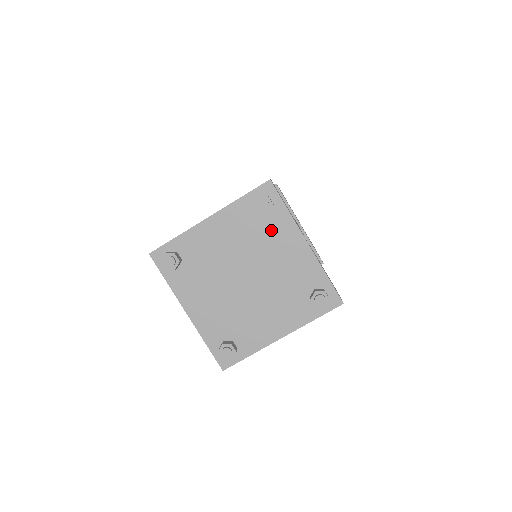
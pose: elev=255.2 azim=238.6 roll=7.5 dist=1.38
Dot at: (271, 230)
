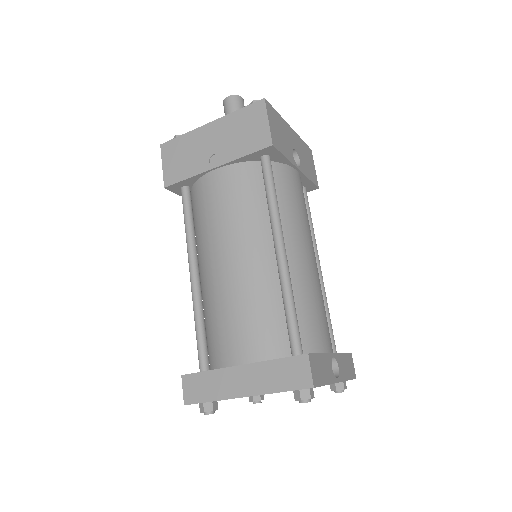
Dot at: occluded
